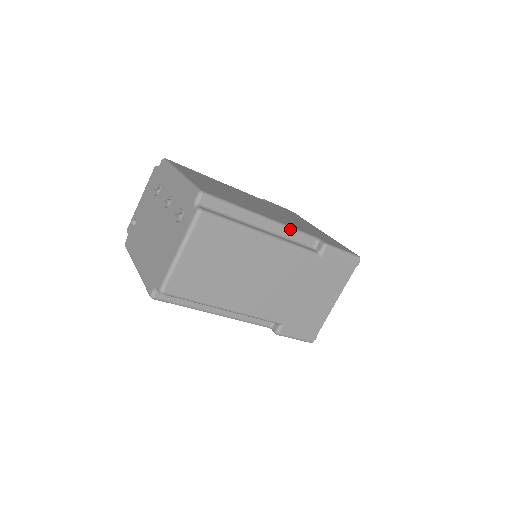
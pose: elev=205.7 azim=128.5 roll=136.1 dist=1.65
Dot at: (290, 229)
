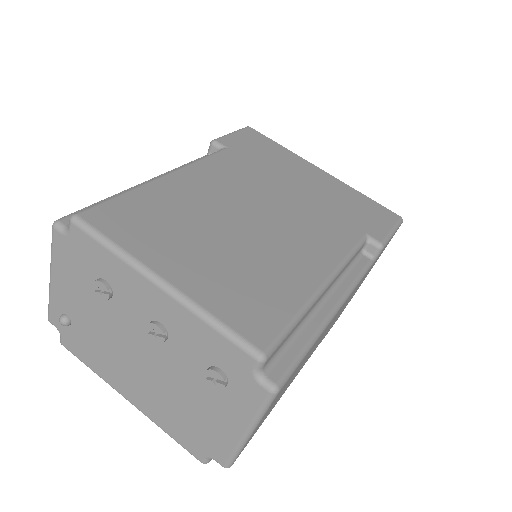
Dot at: (346, 263)
